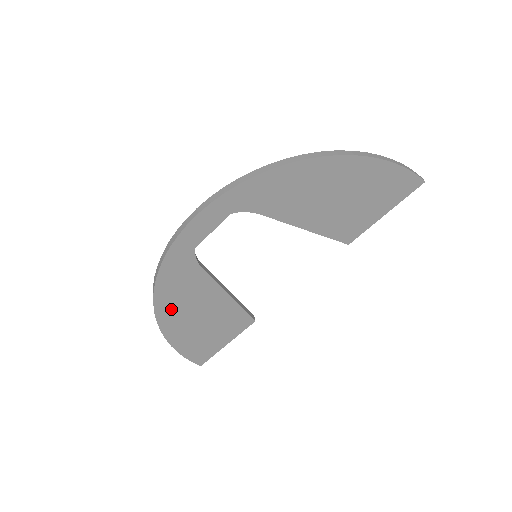
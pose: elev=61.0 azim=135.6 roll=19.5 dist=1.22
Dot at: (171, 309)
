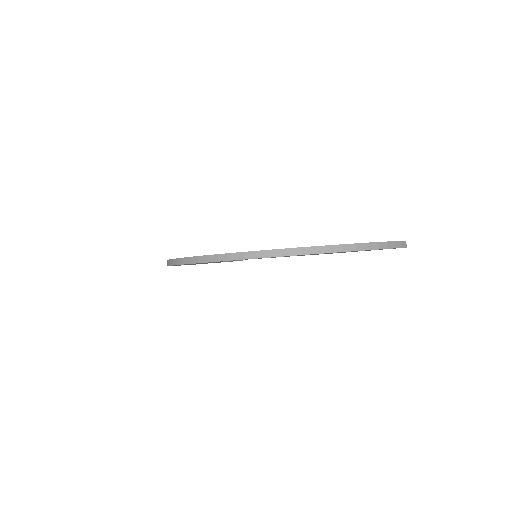
Dot at: occluded
